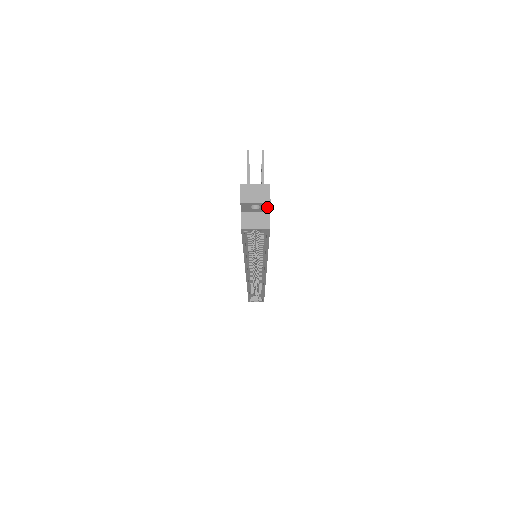
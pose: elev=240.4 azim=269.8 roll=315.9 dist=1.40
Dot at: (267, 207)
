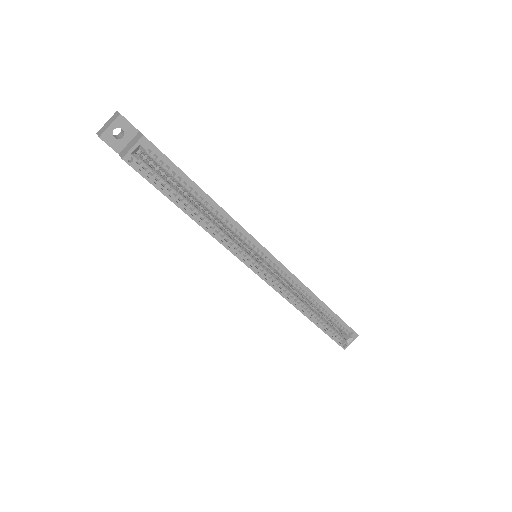
Dot at: (128, 125)
